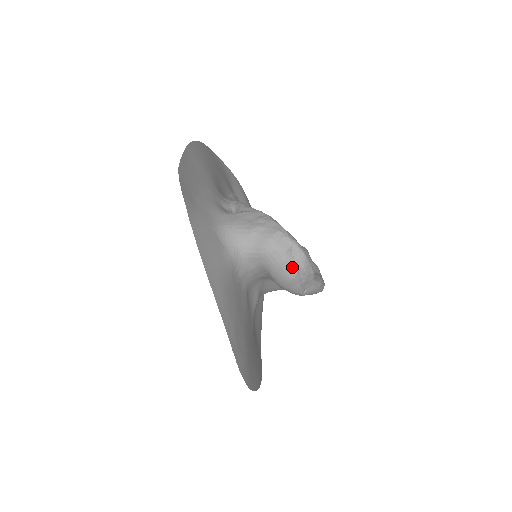
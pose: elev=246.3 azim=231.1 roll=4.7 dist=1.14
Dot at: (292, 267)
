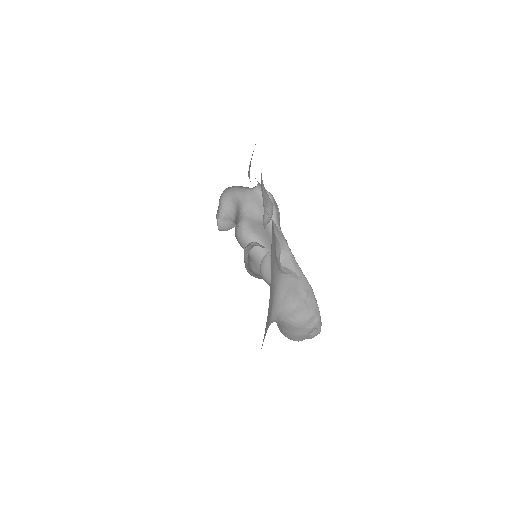
Dot at: (305, 338)
